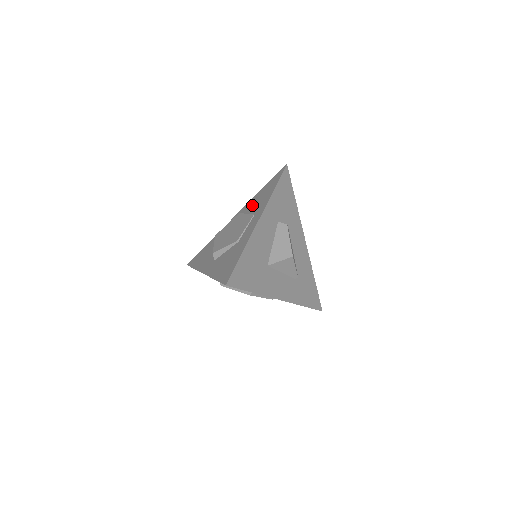
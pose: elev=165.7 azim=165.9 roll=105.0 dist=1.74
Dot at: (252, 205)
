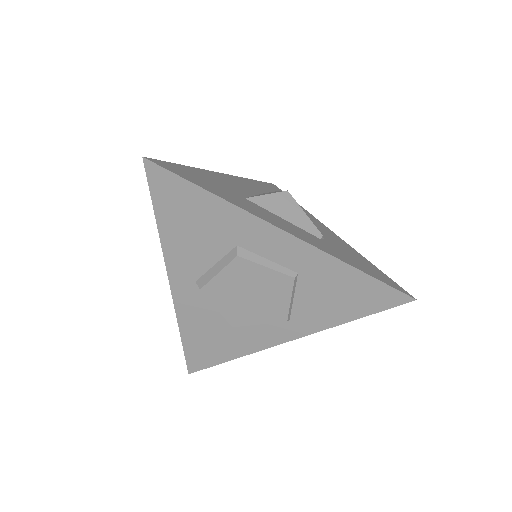
Dot at: occluded
